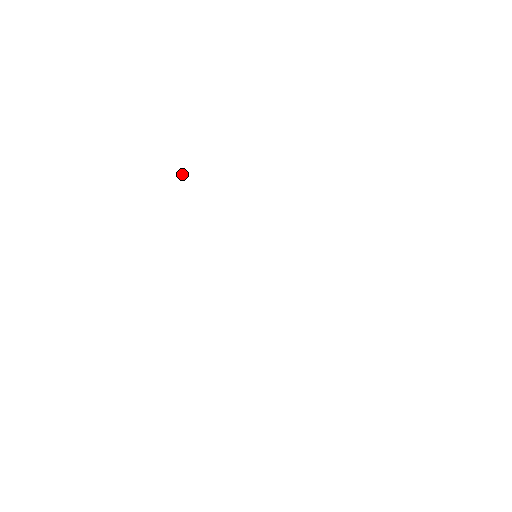
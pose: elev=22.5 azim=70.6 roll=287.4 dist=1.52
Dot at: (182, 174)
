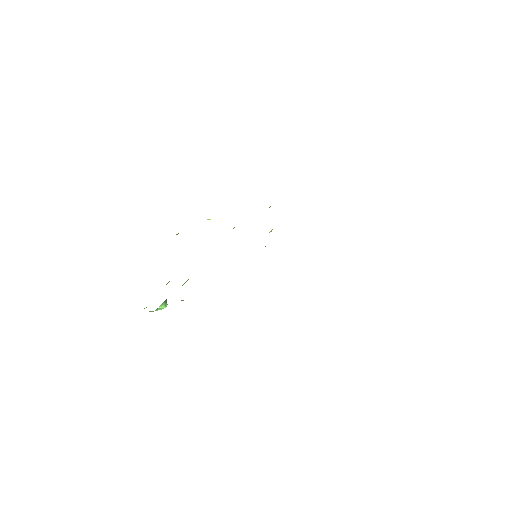
Dot at: (208, 219)
